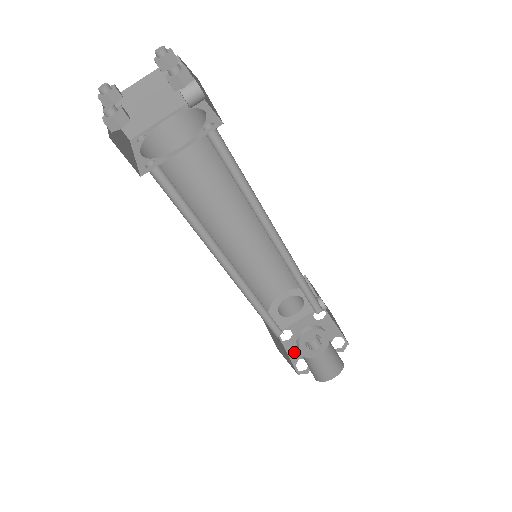
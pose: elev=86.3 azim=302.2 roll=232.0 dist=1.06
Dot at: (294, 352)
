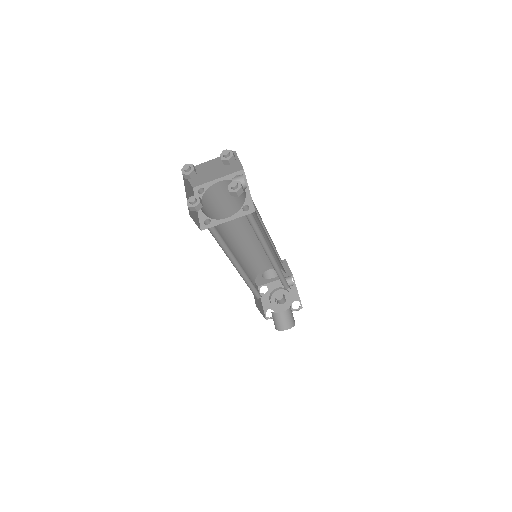
Dot at: (266, 303)
